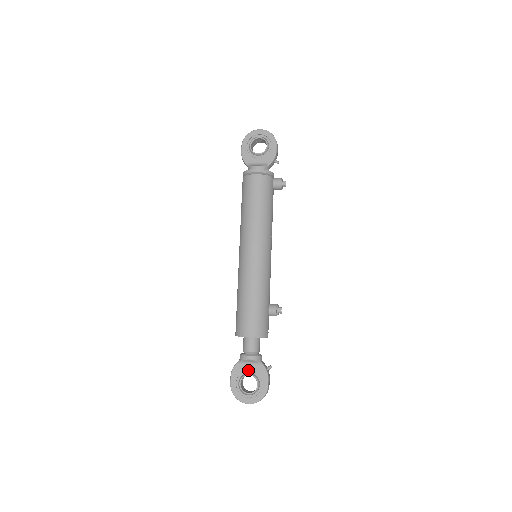
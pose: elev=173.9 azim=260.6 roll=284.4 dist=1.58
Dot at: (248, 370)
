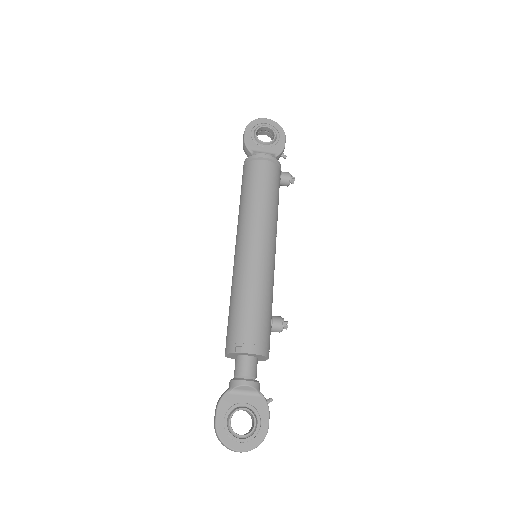
Dot at: (242, 402)
